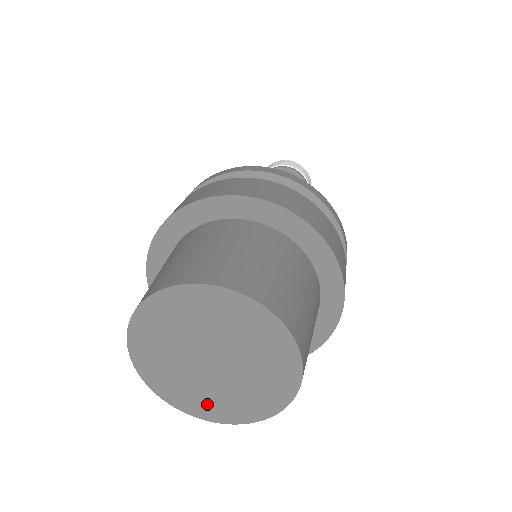
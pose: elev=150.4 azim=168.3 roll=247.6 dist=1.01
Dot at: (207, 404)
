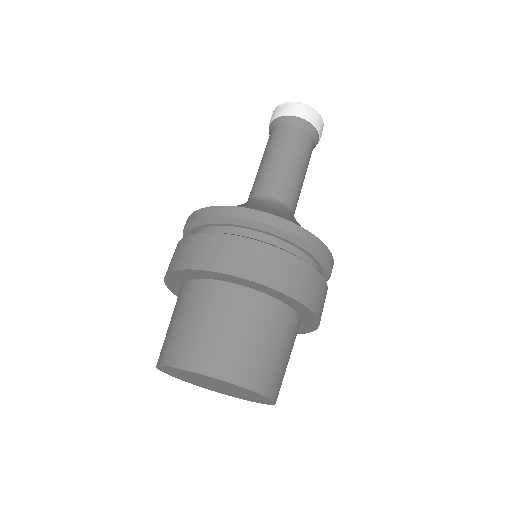
Dot at: (213, 389)
